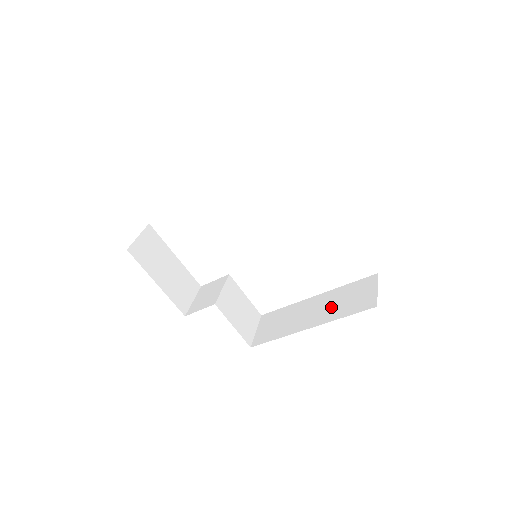
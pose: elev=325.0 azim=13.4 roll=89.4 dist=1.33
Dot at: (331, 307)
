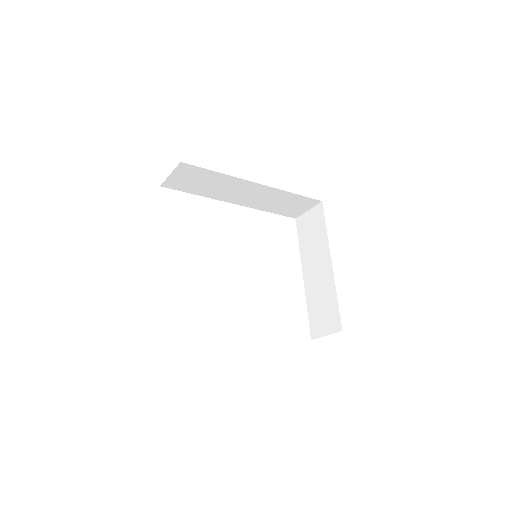
Dot at: occluded
